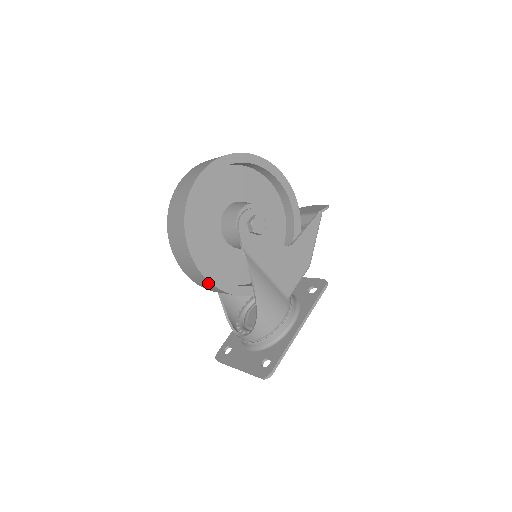
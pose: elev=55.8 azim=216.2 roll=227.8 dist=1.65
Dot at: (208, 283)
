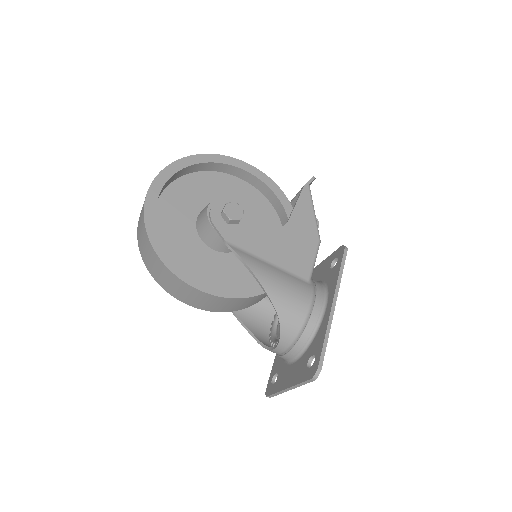
Dot at: (204, 296)
